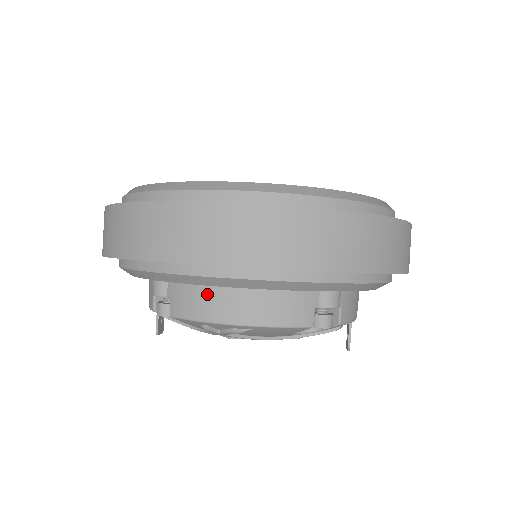
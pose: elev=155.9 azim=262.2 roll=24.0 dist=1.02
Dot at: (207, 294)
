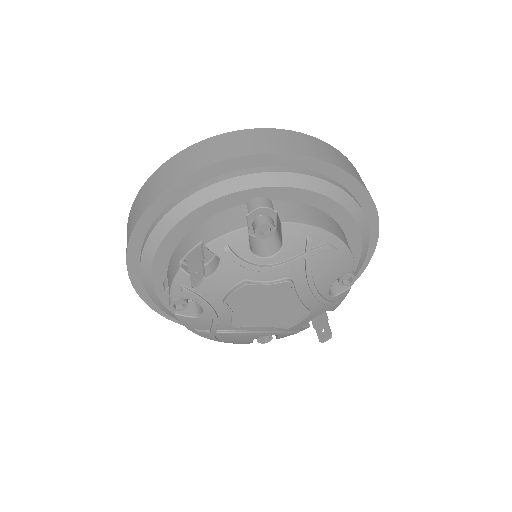
Dot at: (313, 211)
